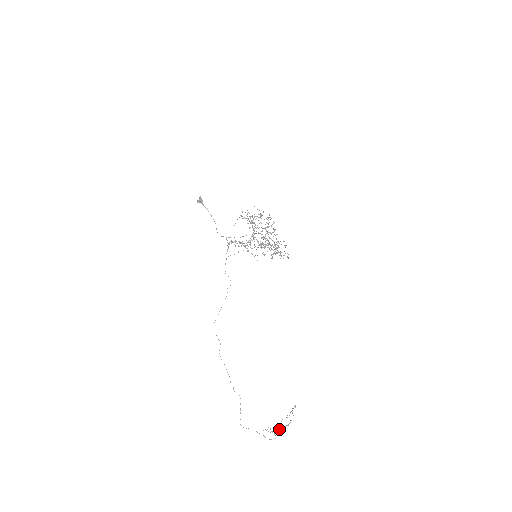
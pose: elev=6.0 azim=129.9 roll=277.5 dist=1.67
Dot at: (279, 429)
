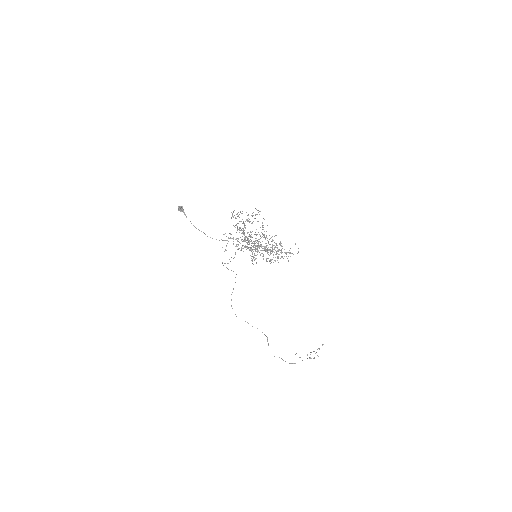
Dot at: occluded
